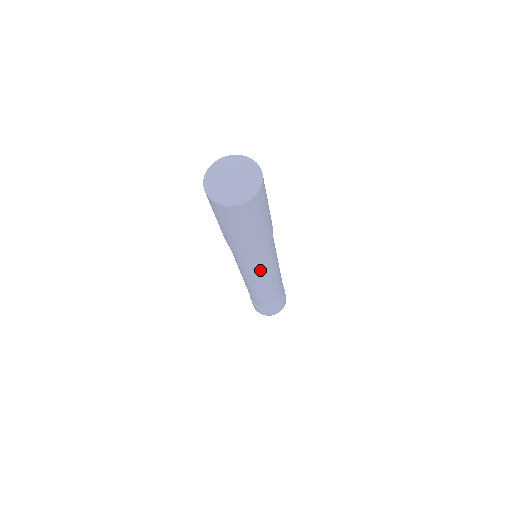
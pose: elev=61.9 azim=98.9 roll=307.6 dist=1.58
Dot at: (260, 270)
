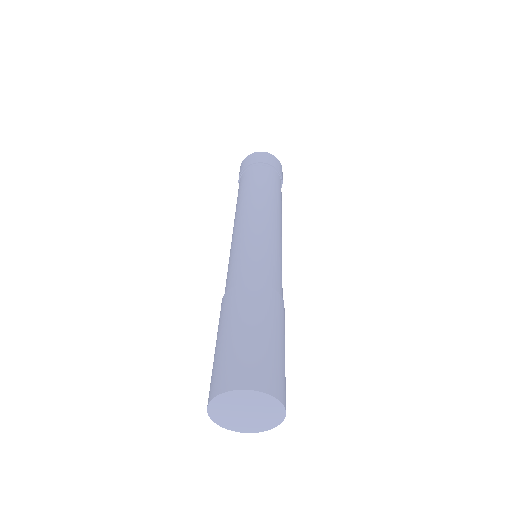
Dot at: occluded
